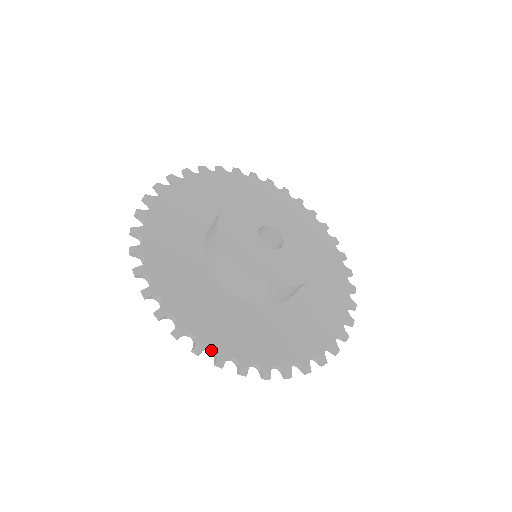
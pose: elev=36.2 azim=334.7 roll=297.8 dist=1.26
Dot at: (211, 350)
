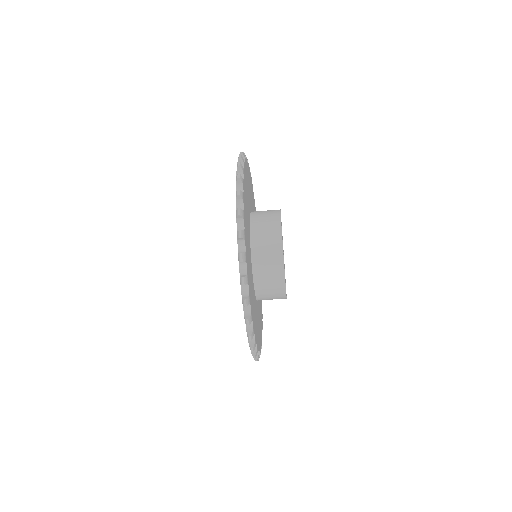
Dot at: occluded
